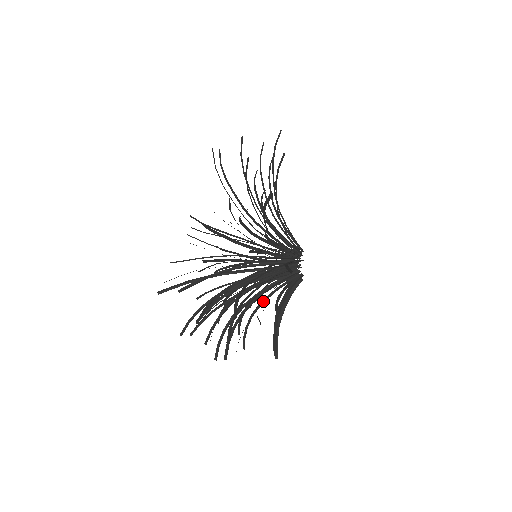
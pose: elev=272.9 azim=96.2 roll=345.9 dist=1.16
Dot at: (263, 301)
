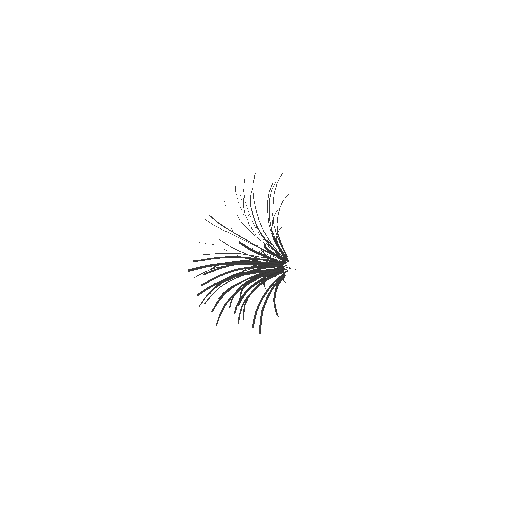
Dot at: (255, 288)
